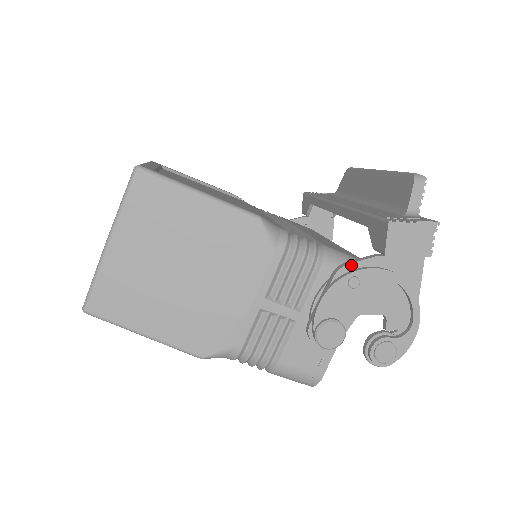
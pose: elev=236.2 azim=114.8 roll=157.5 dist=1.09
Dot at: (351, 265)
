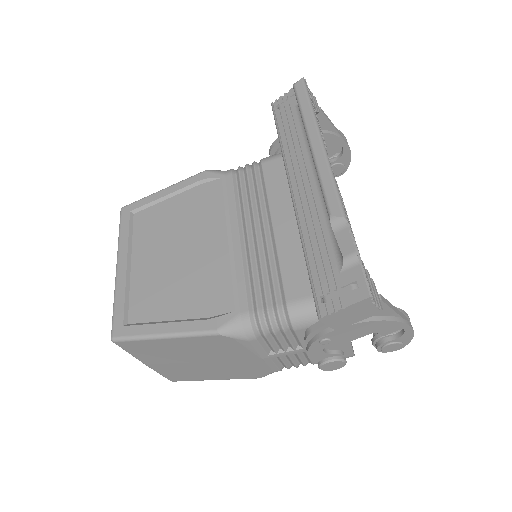
Dot at: (314, 332)
